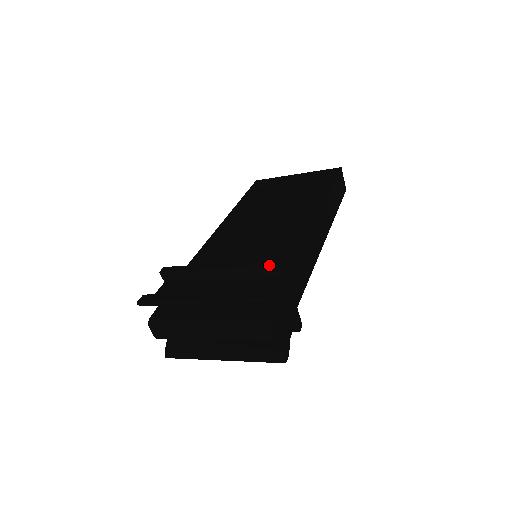
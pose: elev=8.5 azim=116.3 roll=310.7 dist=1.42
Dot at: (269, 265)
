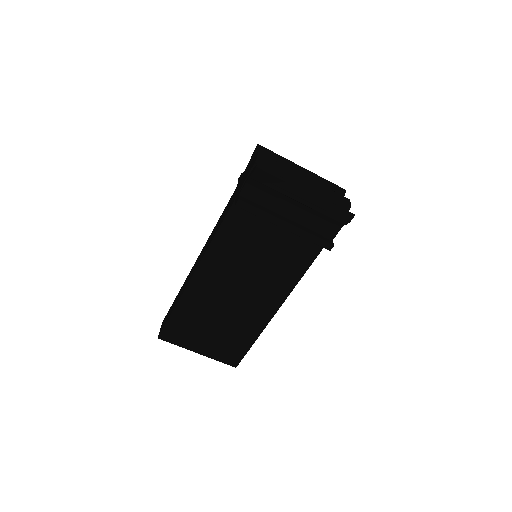
Dot at: occluded
